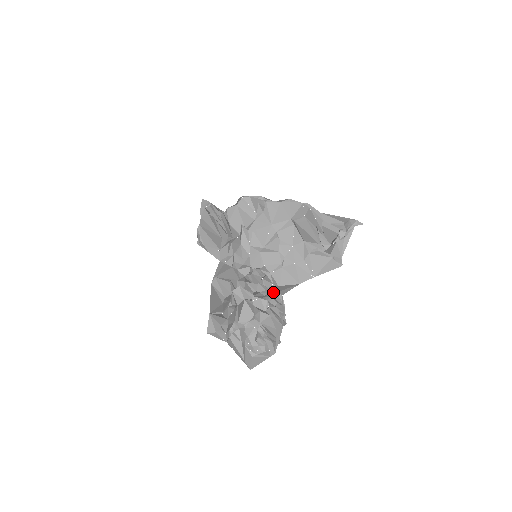
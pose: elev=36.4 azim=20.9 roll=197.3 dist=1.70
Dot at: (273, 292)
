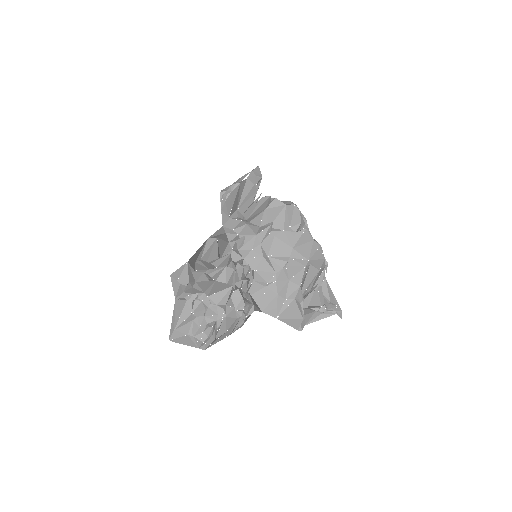
Dot at: (251, 301)
